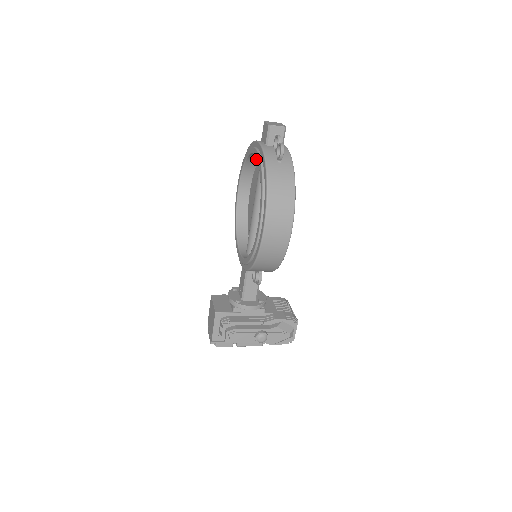
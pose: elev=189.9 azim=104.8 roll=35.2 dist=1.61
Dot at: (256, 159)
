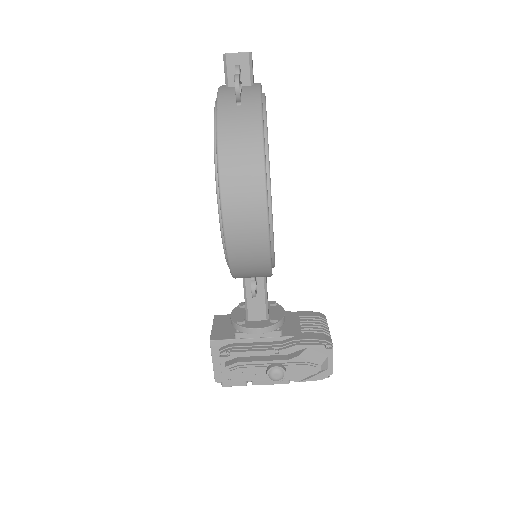
Dot at: occluded
